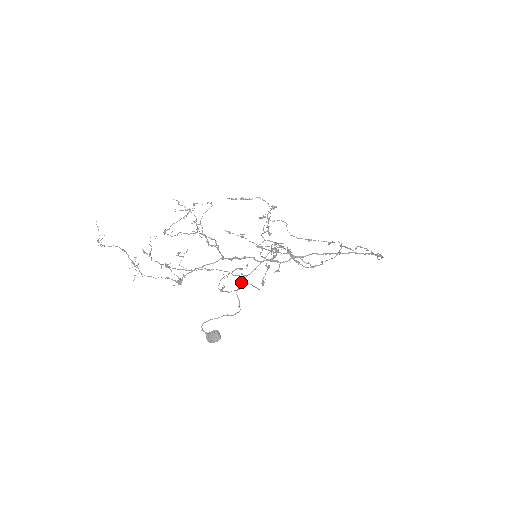
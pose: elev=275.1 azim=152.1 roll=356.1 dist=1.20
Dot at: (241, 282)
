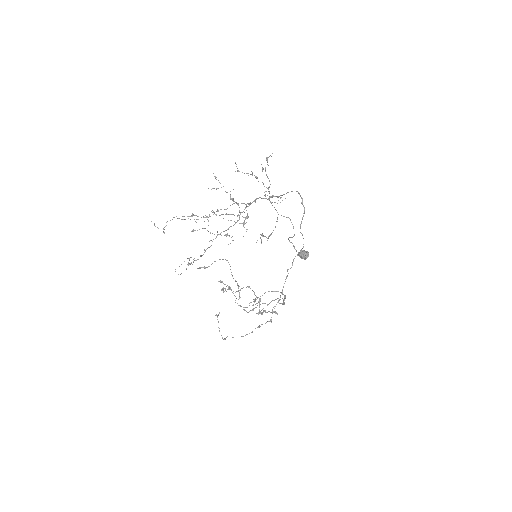
Dot at: occluded
